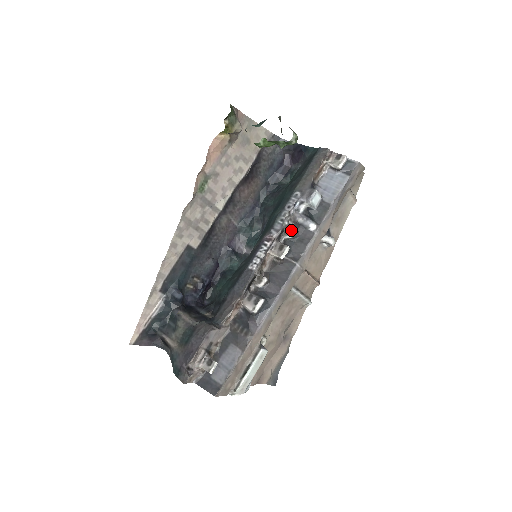
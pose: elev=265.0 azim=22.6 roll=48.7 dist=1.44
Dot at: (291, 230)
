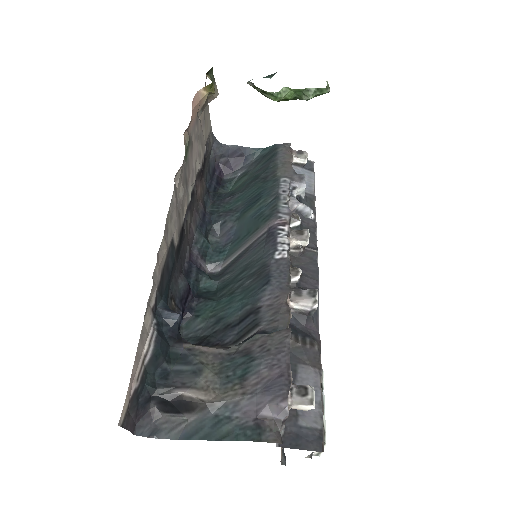
Dot at: (297, 215)
